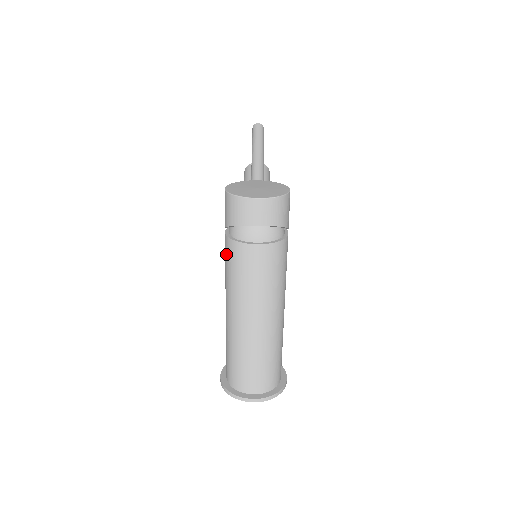
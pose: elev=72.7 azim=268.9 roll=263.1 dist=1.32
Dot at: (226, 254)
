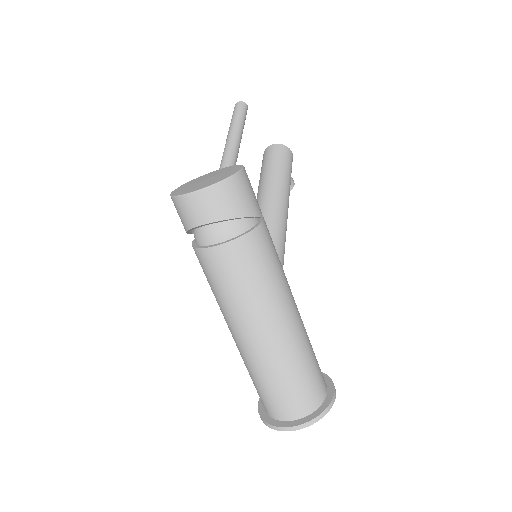
Dot at: occluded
